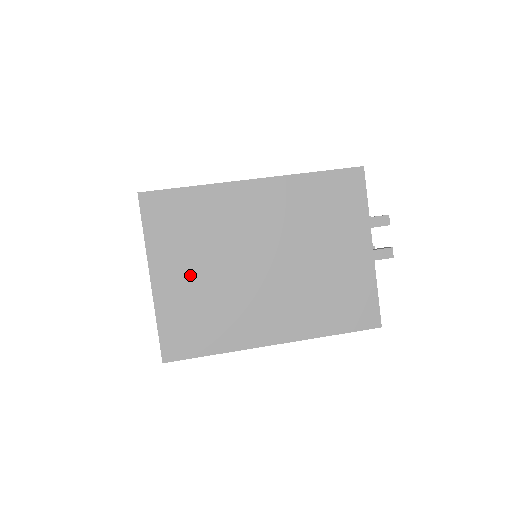
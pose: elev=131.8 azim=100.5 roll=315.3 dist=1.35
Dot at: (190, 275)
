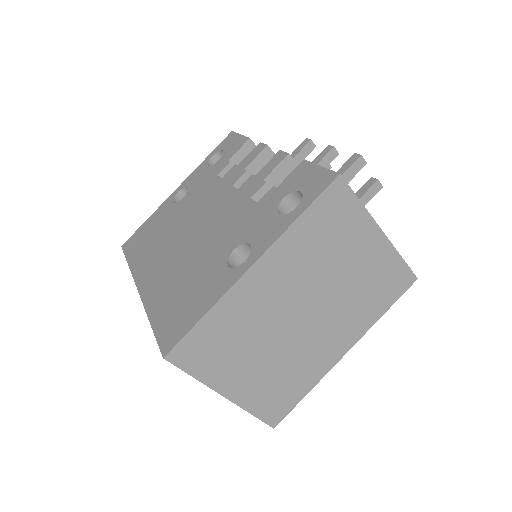
Dot at: (252, 370)
